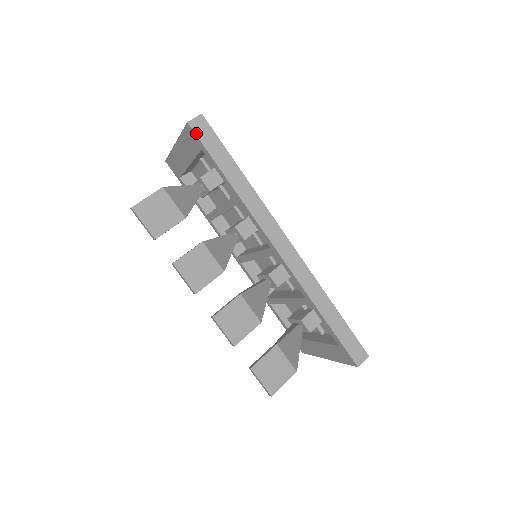
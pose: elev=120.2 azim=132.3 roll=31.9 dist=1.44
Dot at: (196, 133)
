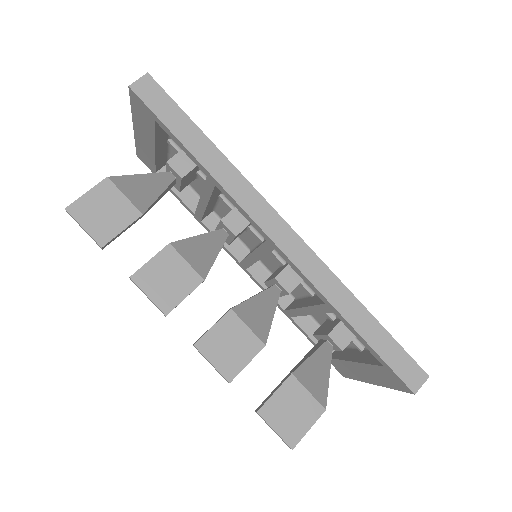
Dot at: (142, 99)
